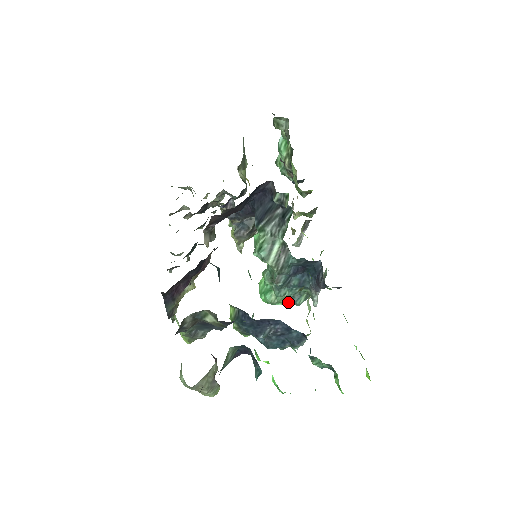
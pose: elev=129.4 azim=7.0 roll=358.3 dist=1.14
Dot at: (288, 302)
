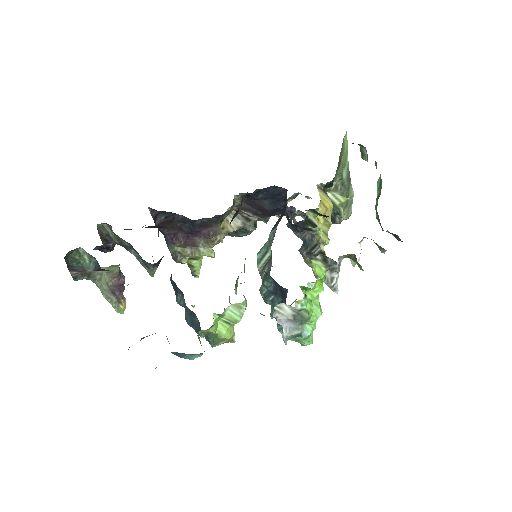
Dot at: occluded
